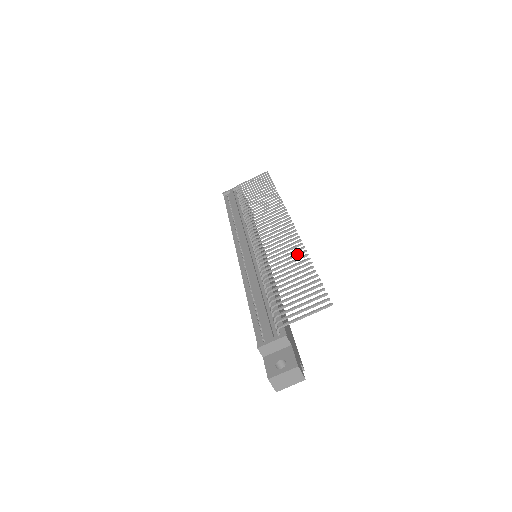
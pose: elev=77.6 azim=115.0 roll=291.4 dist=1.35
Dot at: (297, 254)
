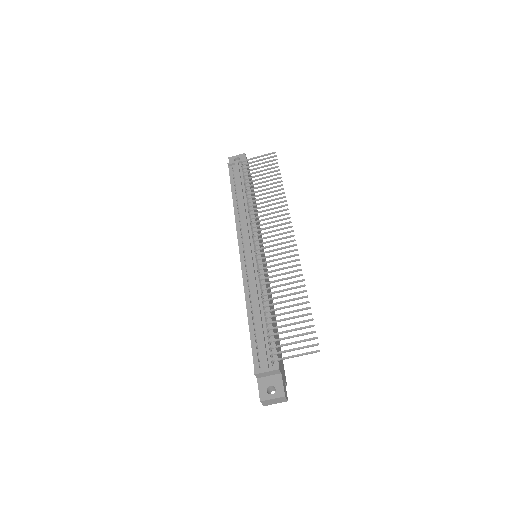
Dot at: (296, 282)
